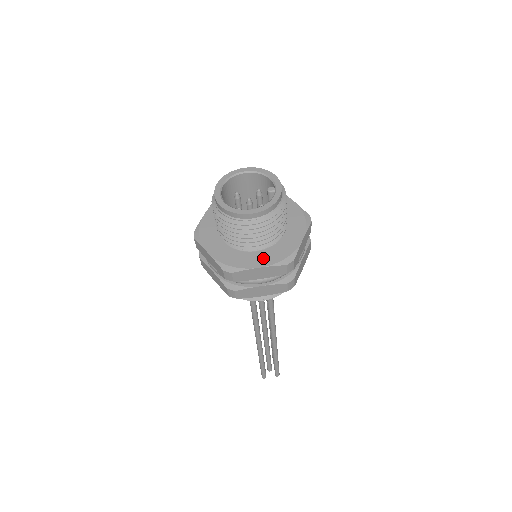
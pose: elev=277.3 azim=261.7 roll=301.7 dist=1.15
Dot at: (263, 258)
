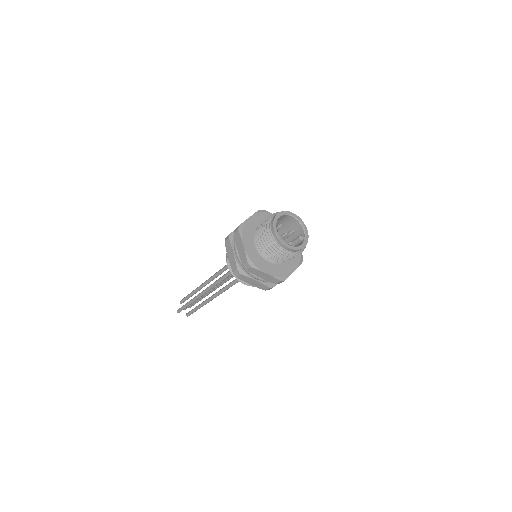
Dot at: (271, 269)
